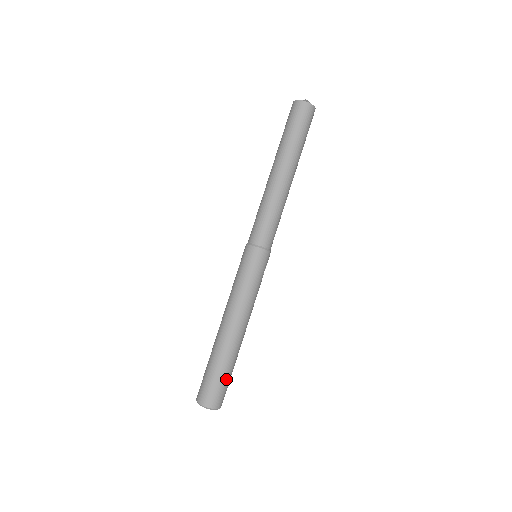
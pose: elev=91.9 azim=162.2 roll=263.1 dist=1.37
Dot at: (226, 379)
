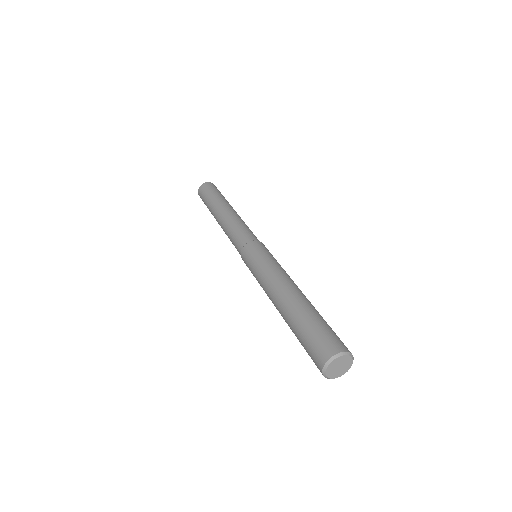
Dot at: occluded
